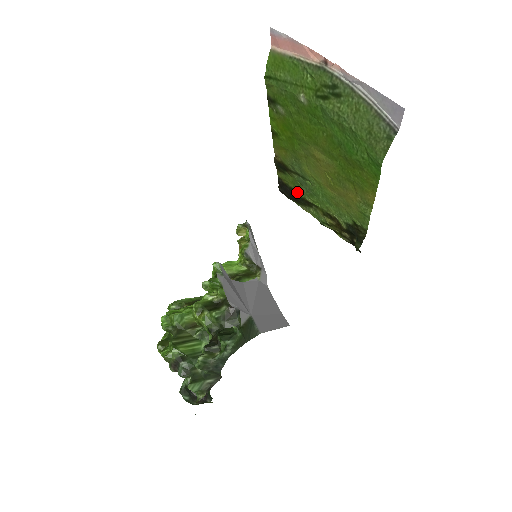
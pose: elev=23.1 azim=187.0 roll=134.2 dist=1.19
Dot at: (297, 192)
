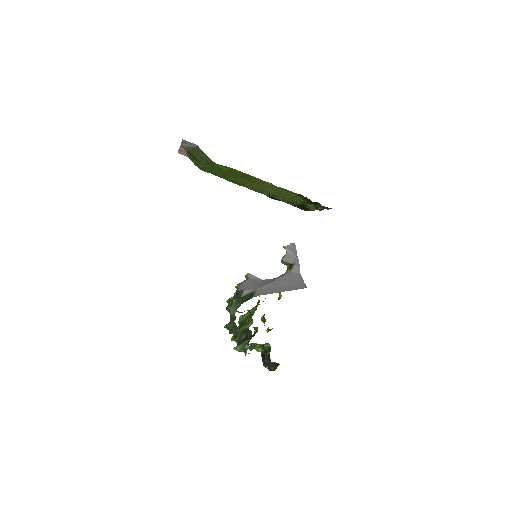
Dot at: occluded
